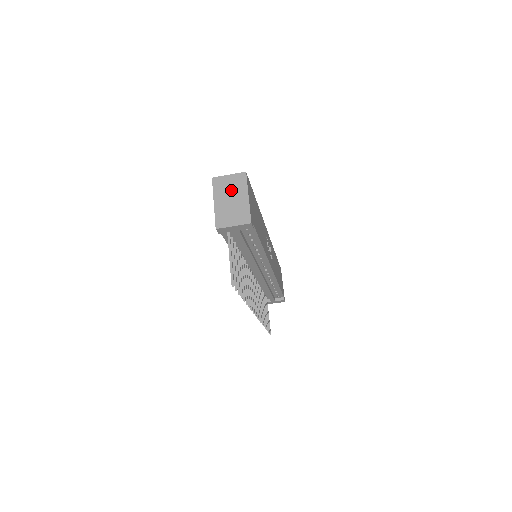
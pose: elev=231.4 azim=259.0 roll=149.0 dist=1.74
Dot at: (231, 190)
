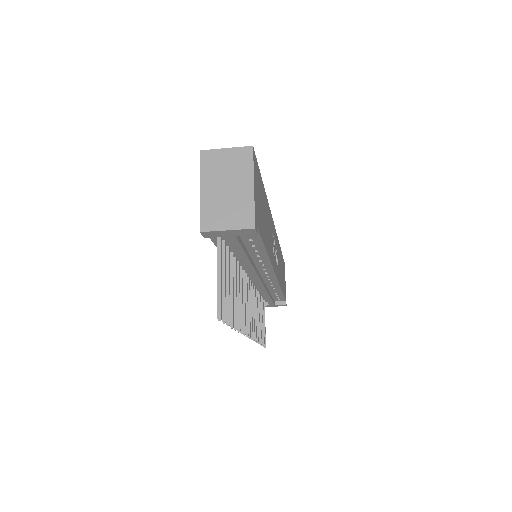
Dot at: (228, 173)
